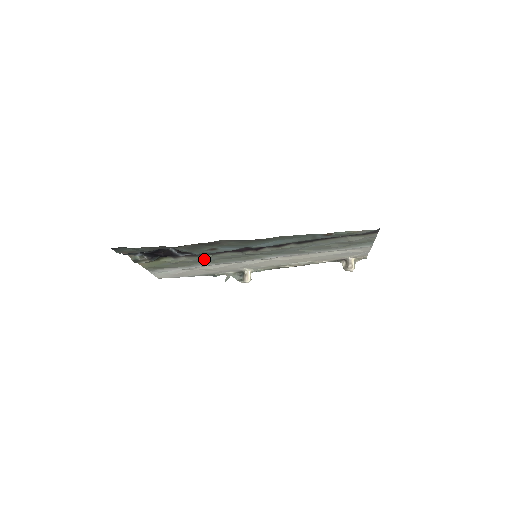
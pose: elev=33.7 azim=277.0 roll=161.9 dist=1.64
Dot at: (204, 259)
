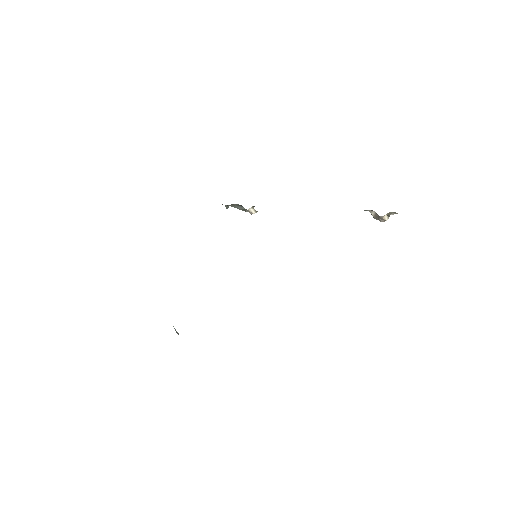
Dot at: occluded
